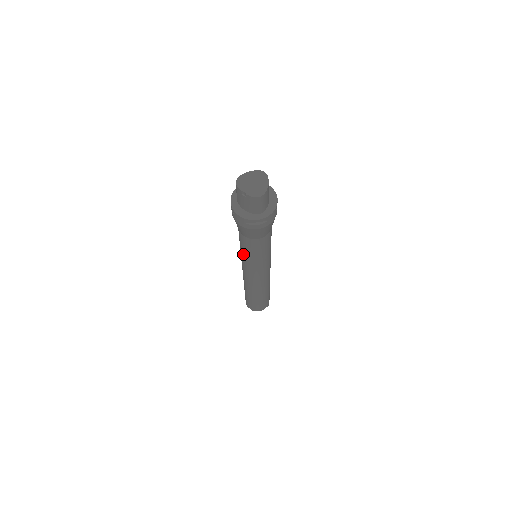
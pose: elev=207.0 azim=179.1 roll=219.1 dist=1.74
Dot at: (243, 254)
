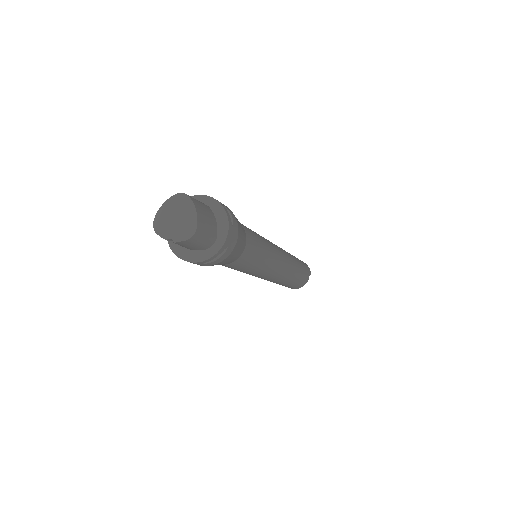
Dot at: occluded
